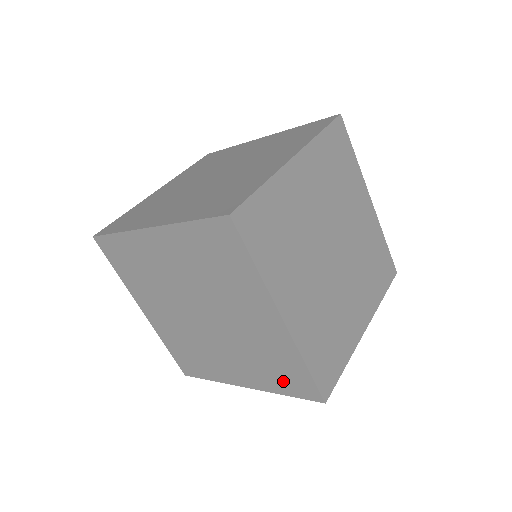
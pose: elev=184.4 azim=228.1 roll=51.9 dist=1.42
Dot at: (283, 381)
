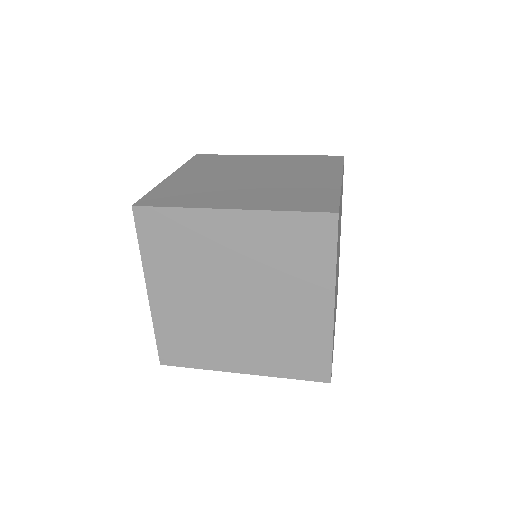
Dot at: (296, 364)
